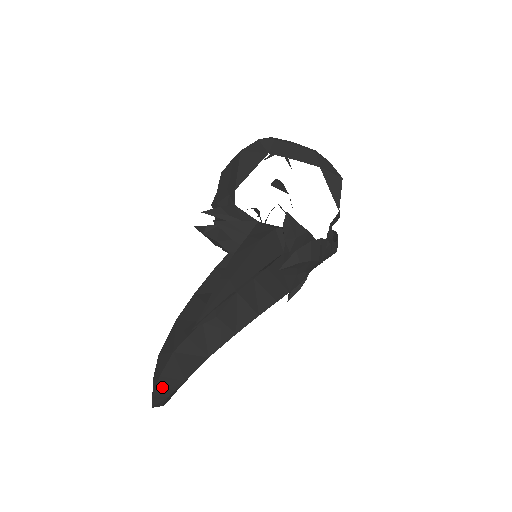
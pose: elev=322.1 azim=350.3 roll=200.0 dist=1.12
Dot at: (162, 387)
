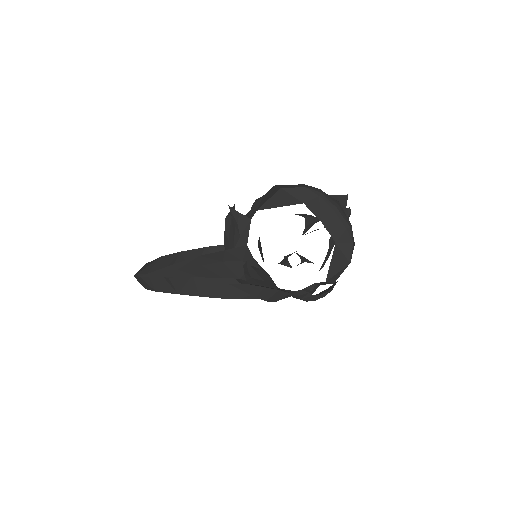
Dot at: occluded
